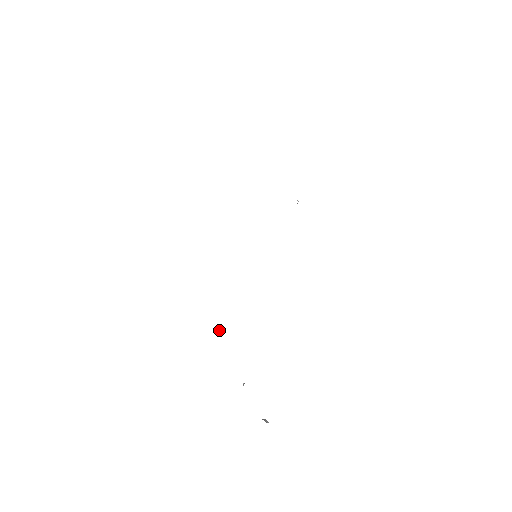
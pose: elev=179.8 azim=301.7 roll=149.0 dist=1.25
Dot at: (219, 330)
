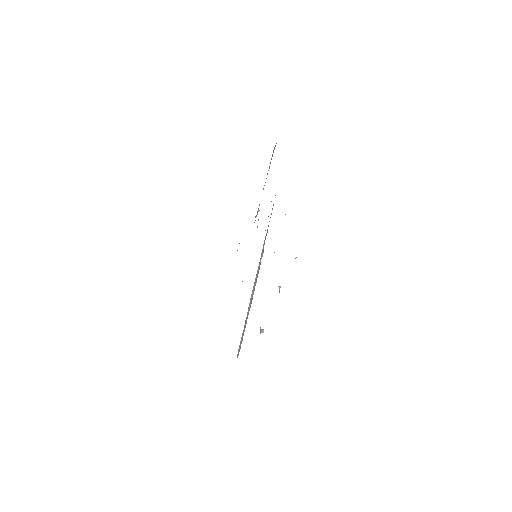
Dot at: (262, 329)
